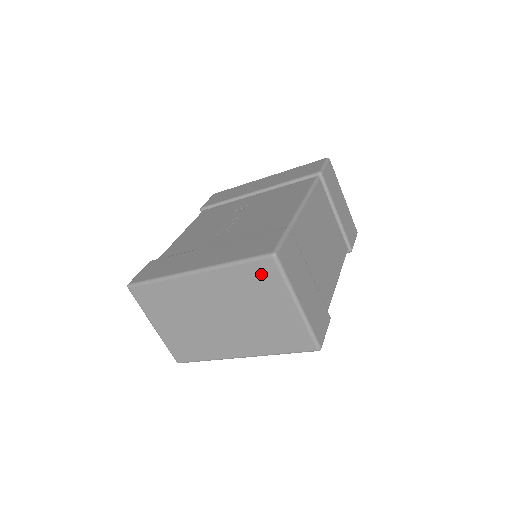
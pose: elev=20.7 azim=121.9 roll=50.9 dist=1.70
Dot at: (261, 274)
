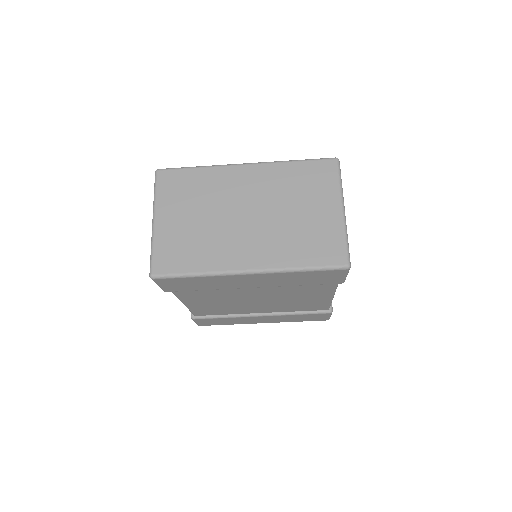
Dot at: (318, 173)
